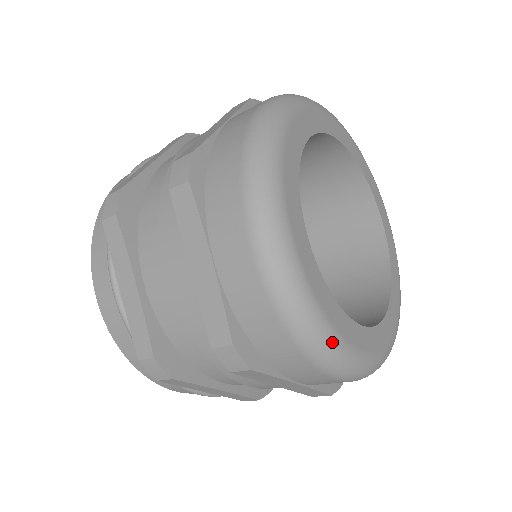
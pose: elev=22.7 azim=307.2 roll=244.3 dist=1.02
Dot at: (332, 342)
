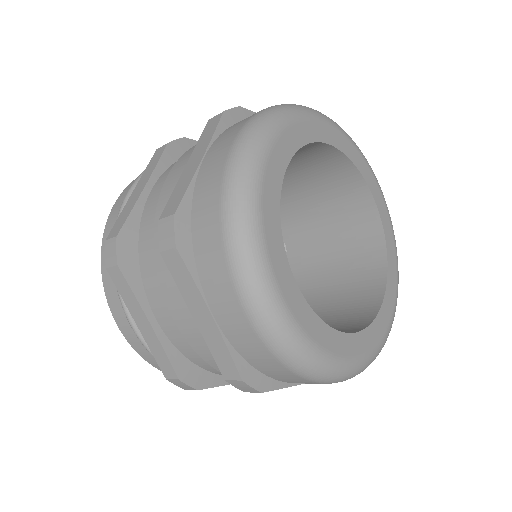
Dot at: (255, 250)
